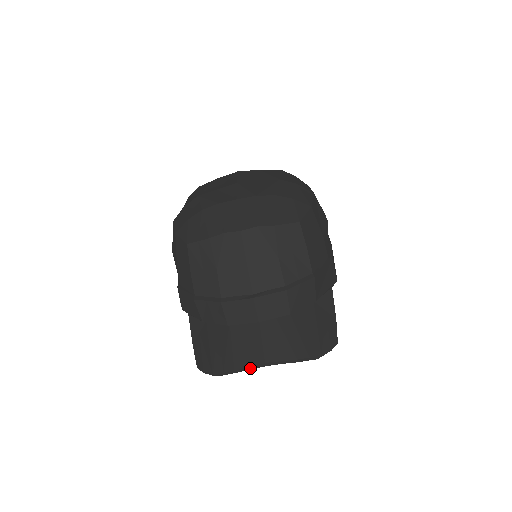
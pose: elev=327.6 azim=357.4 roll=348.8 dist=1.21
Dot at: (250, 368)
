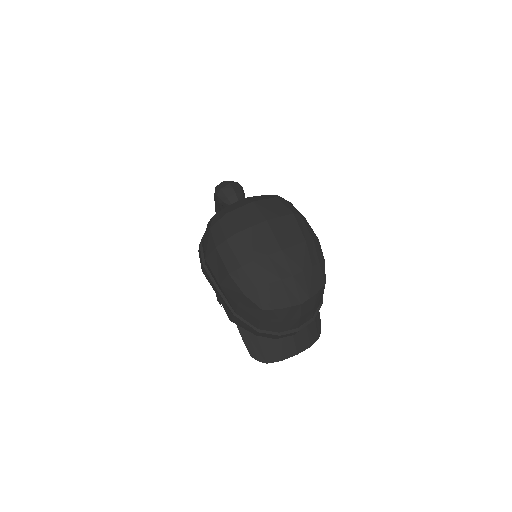
Dot at: (289, 357)
